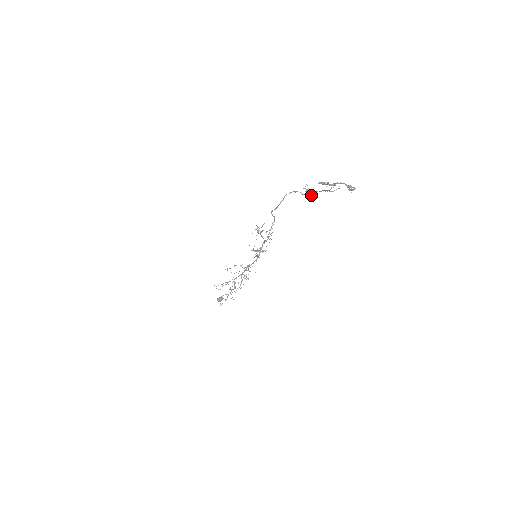
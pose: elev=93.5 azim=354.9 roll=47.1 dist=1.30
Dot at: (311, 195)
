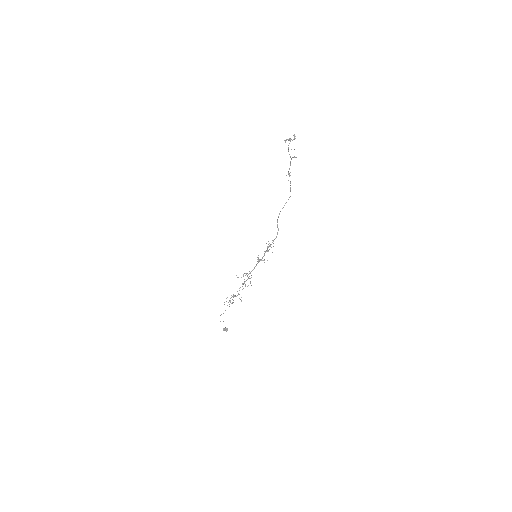
Dot at: (288, 174)
